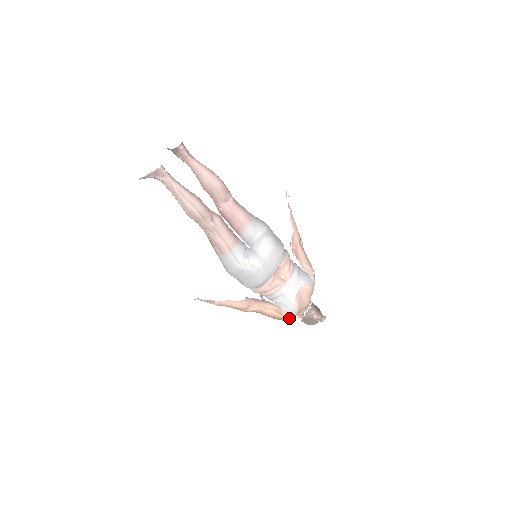
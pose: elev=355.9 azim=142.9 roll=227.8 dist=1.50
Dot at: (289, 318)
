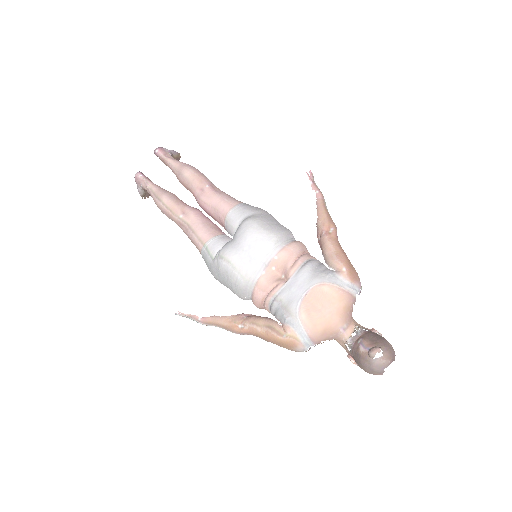
Dot at: (303, 345)
